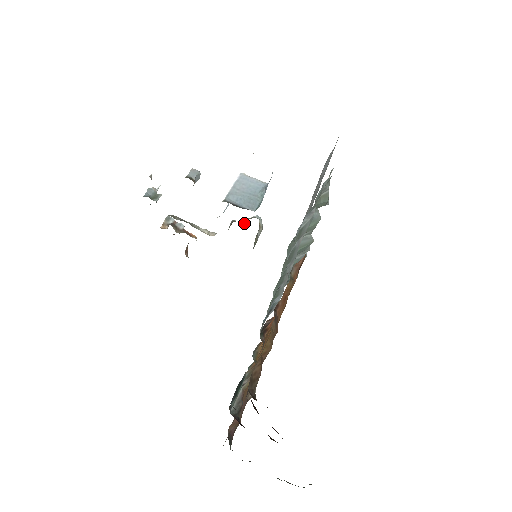
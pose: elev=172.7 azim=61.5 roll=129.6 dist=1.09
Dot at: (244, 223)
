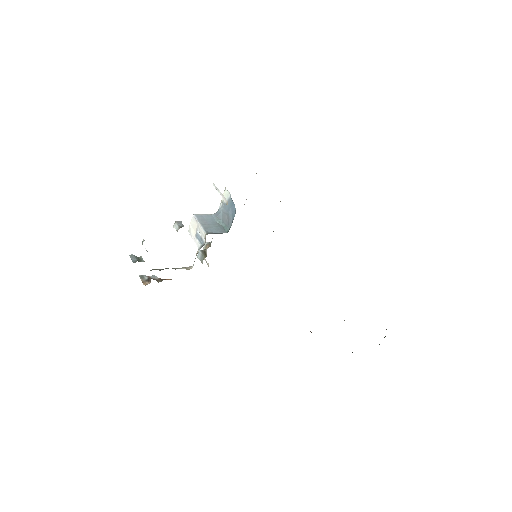
Dot at: occluded
